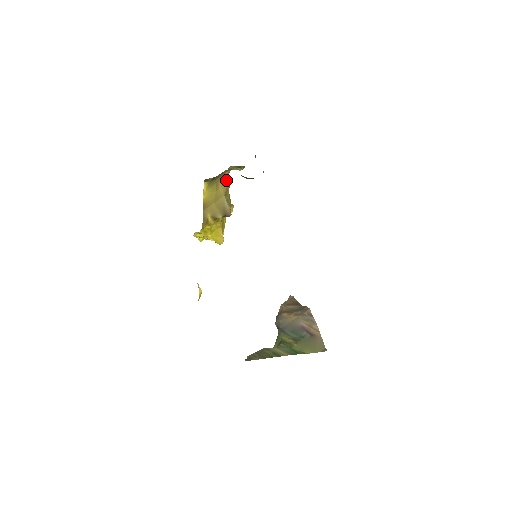
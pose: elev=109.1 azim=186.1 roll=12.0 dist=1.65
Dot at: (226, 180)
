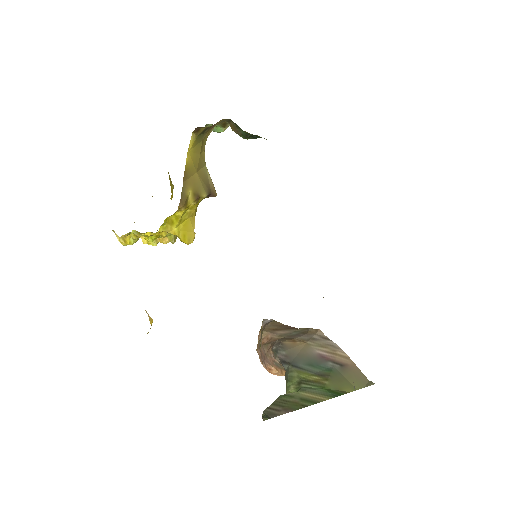
Dot at: occluded
